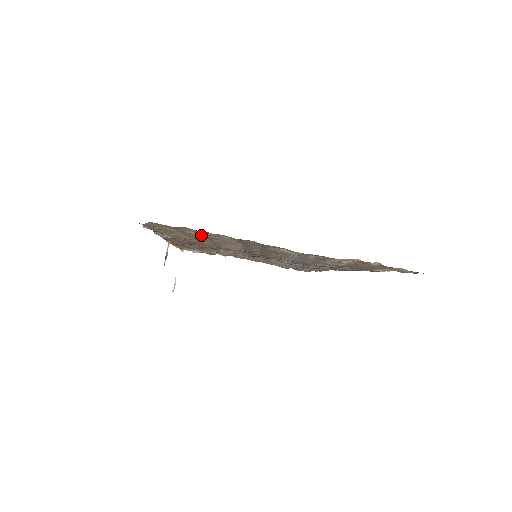
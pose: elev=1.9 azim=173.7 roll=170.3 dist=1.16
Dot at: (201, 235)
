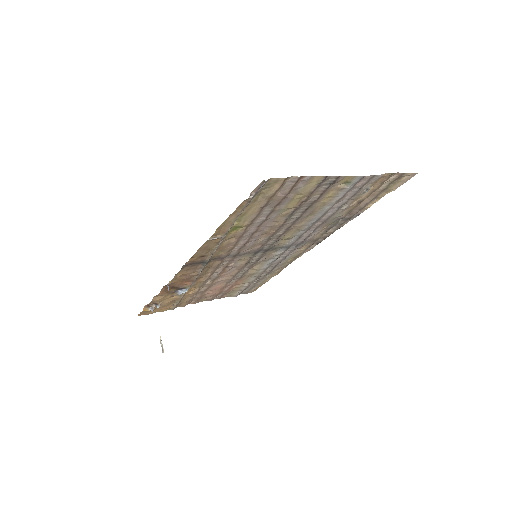
Dot at: (289, 192)
